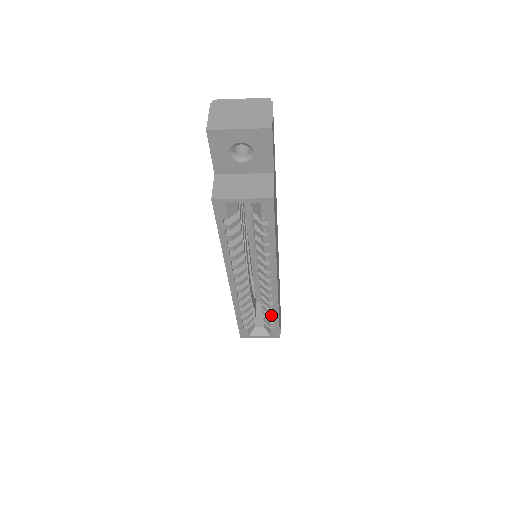
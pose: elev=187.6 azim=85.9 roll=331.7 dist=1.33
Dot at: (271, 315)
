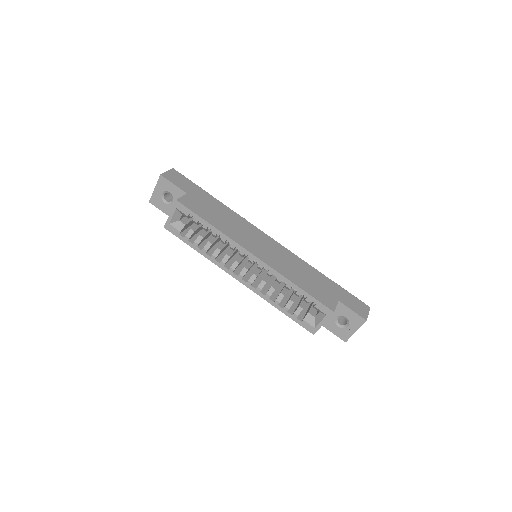
Dot at: (296, 291)
